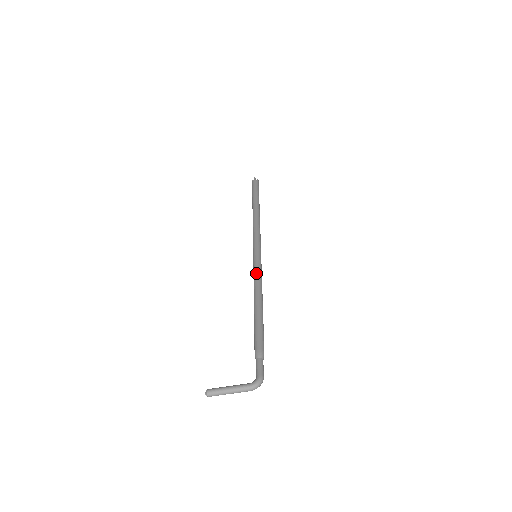
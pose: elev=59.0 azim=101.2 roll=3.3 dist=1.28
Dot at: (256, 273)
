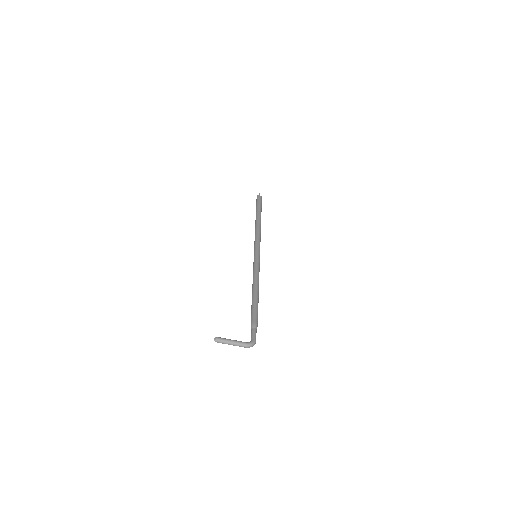
Dot at: (257, 269)
